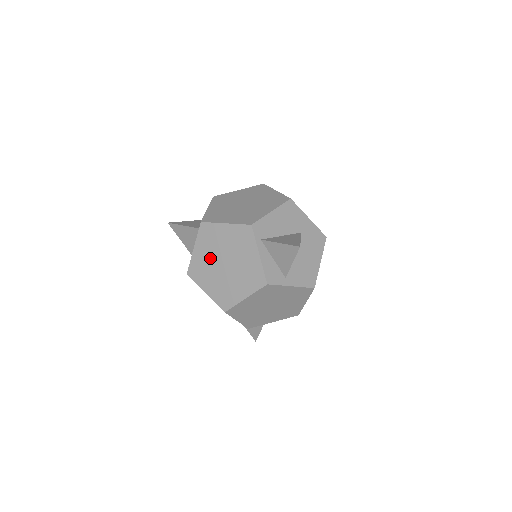
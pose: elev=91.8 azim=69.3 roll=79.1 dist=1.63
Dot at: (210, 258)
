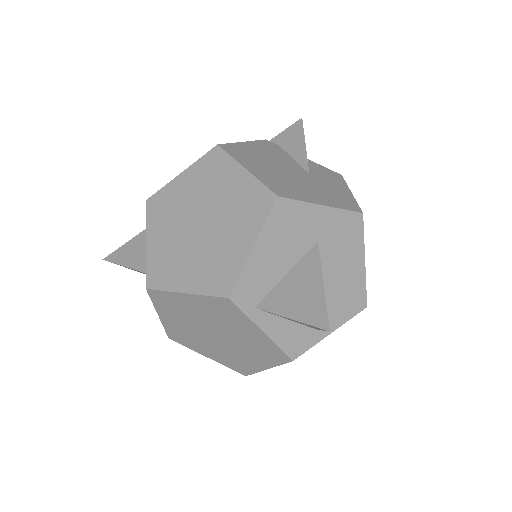
Dot at: (189, 327)
